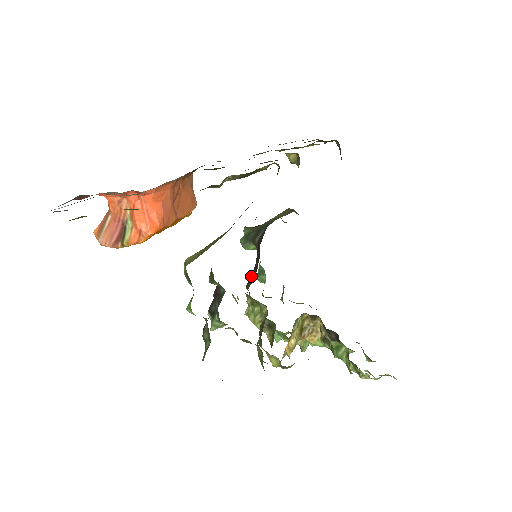
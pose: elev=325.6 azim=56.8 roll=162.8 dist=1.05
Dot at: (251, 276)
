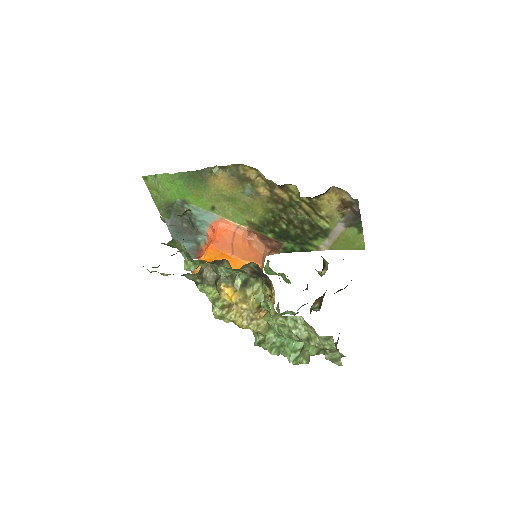
Dot at: occluded
